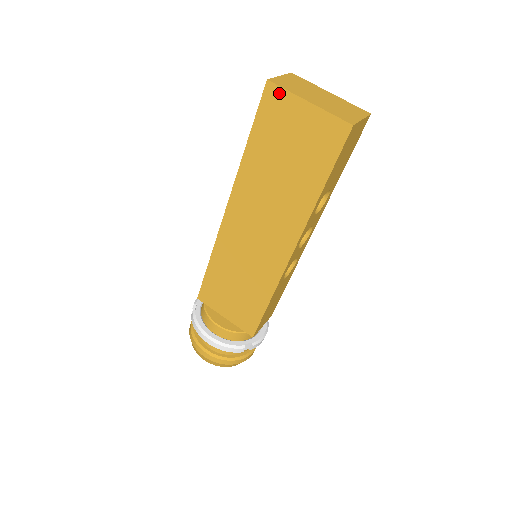
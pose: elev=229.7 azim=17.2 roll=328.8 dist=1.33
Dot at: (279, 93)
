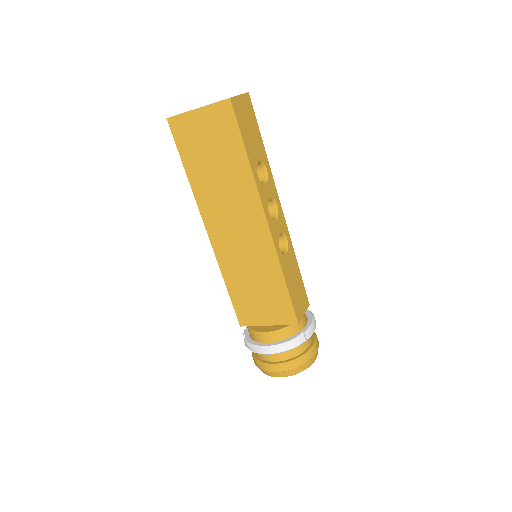
Dot at: (178, 120)
